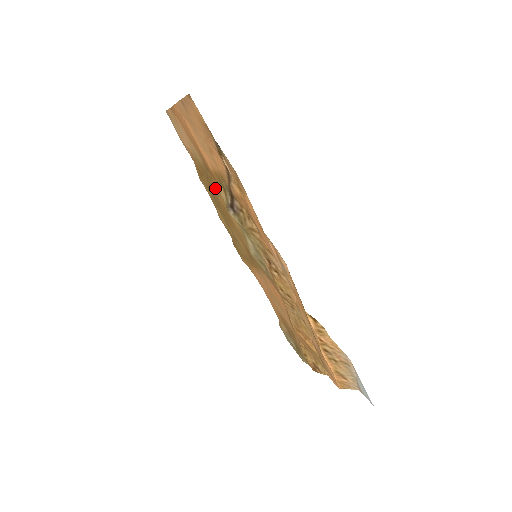
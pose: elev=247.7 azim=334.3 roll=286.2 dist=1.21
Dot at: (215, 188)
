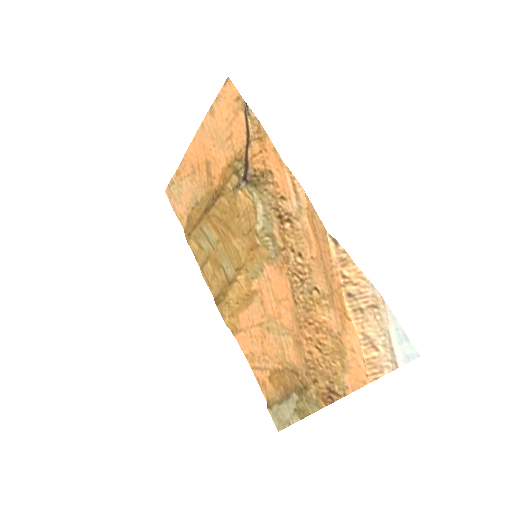
Dot at: (221, 192)
